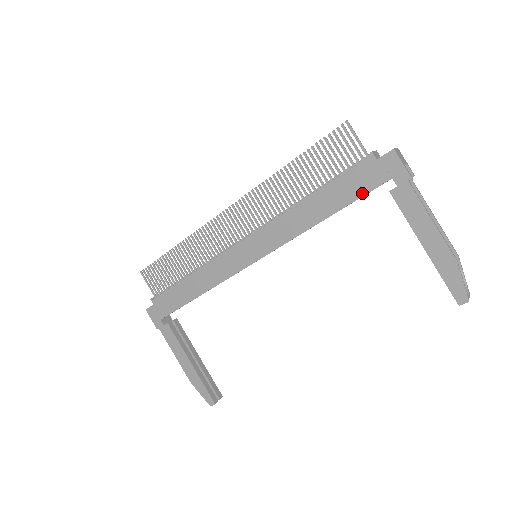
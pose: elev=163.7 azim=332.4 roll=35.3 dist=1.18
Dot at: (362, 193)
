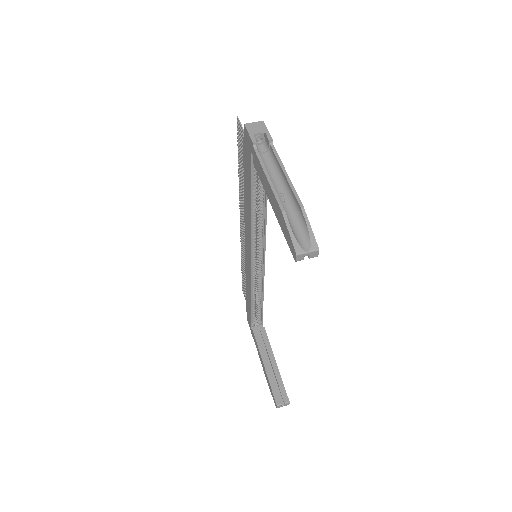
Dot at: (250, 173)
